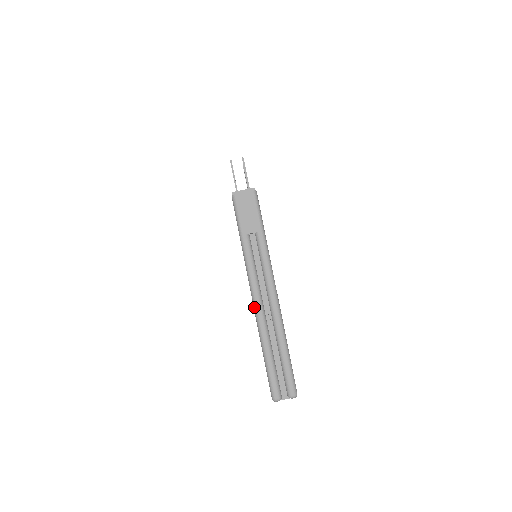
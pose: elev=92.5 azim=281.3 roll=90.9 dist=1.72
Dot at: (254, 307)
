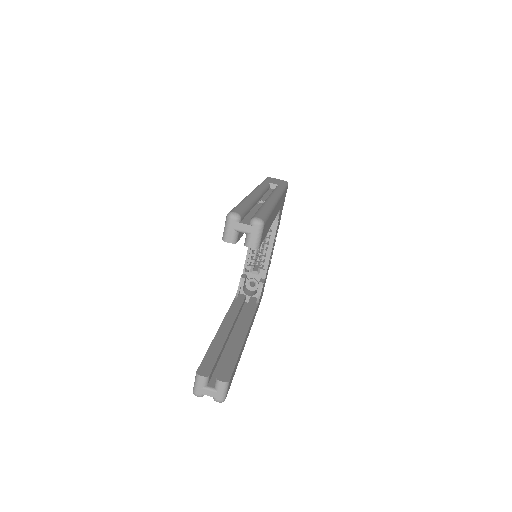
Dot at: occluded
